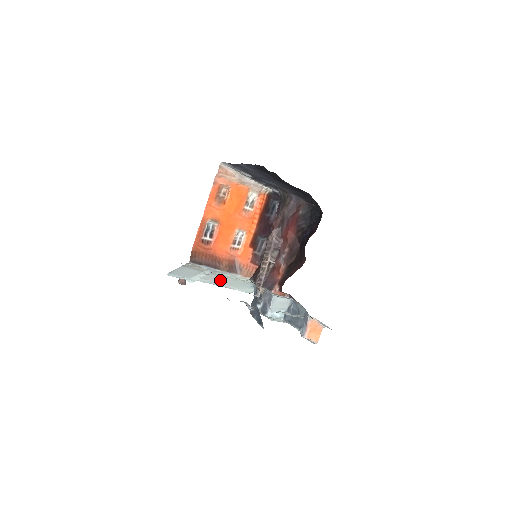
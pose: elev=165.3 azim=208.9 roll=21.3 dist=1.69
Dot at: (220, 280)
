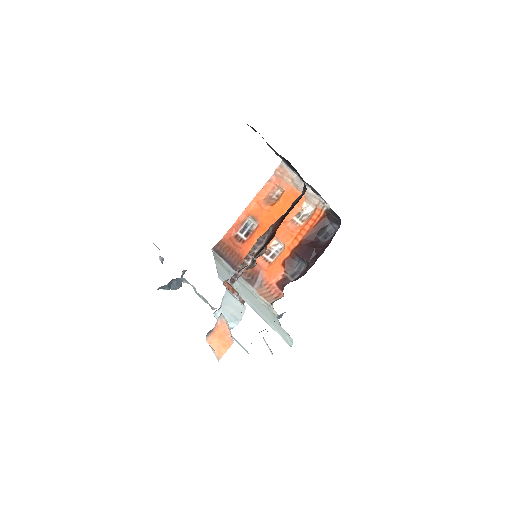
Dot at: (254, 302)
